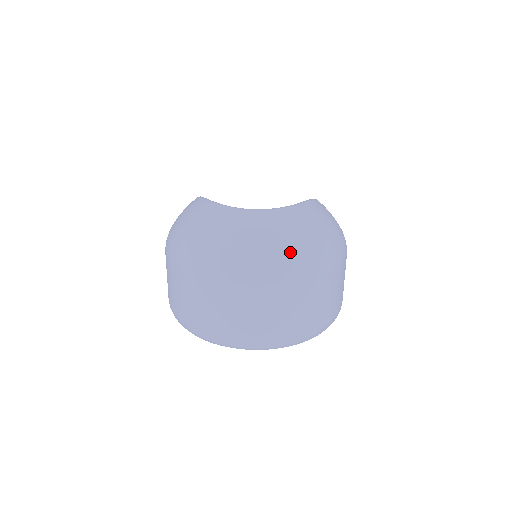
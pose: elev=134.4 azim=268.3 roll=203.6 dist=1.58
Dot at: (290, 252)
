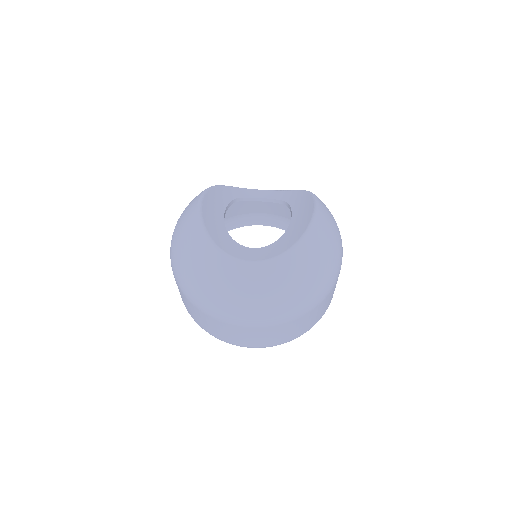
Dot at: (281, 304)
